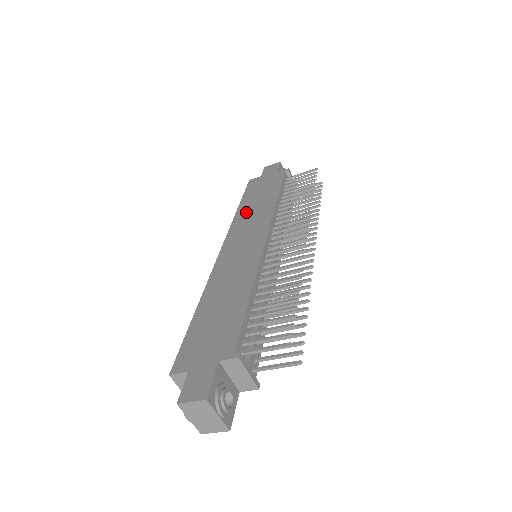
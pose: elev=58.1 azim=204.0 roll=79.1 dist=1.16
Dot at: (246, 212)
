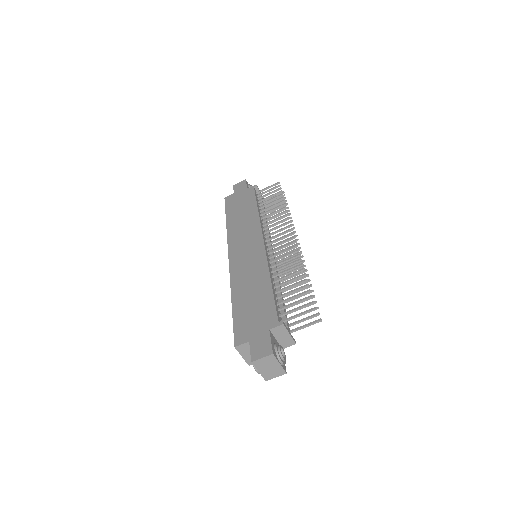
Dot at: (236, 224)
